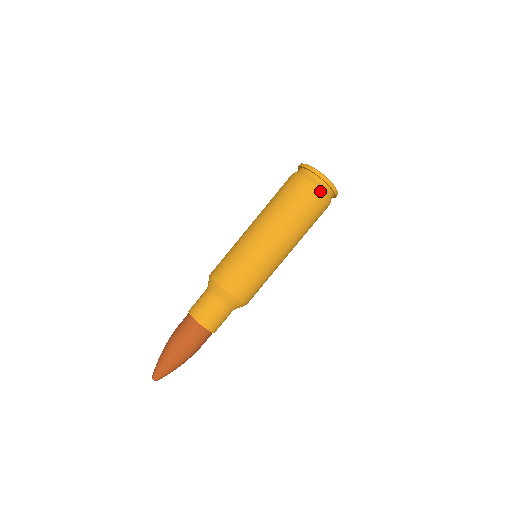
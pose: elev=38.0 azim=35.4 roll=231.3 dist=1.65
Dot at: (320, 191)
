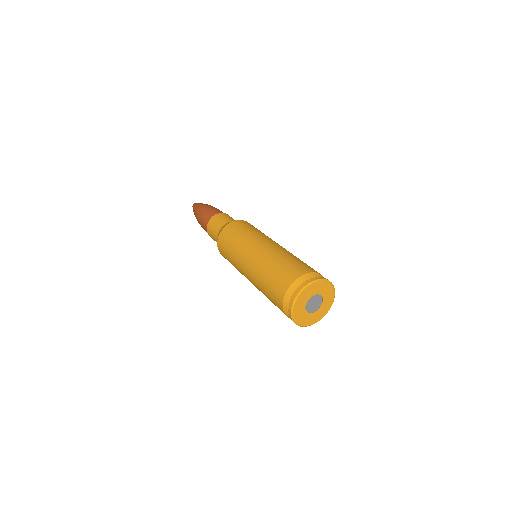
Dot at: occluded
